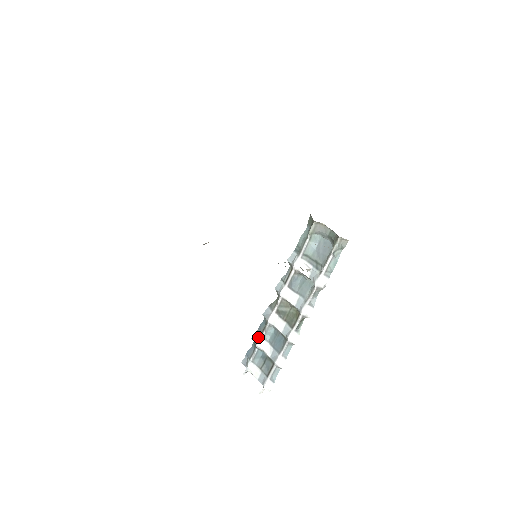
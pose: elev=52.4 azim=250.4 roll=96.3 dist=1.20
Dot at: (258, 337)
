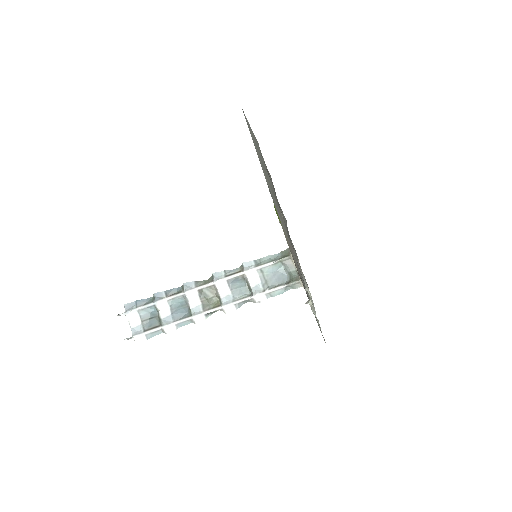
Dot at: (163, 296)
